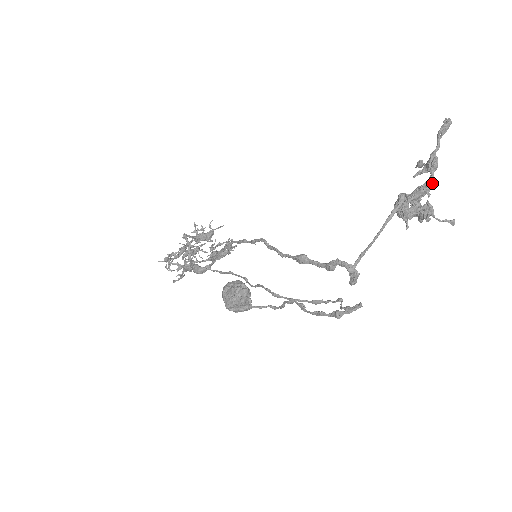
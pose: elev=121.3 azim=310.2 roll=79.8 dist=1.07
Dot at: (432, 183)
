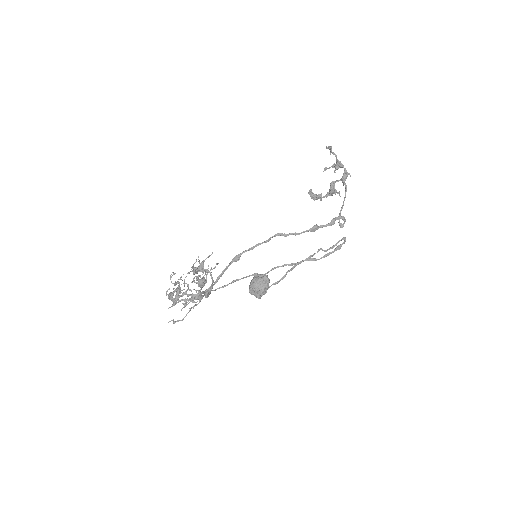
Dot at: occluded
